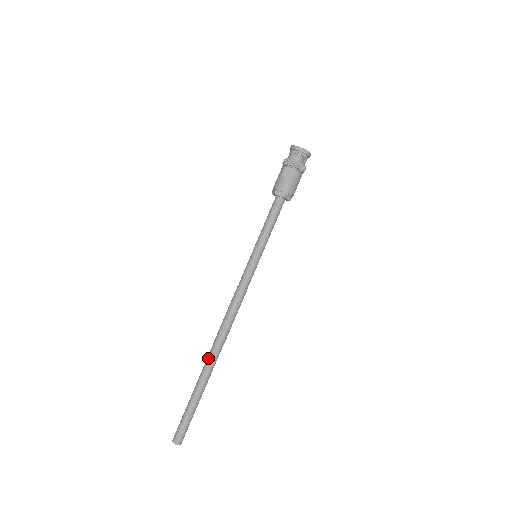
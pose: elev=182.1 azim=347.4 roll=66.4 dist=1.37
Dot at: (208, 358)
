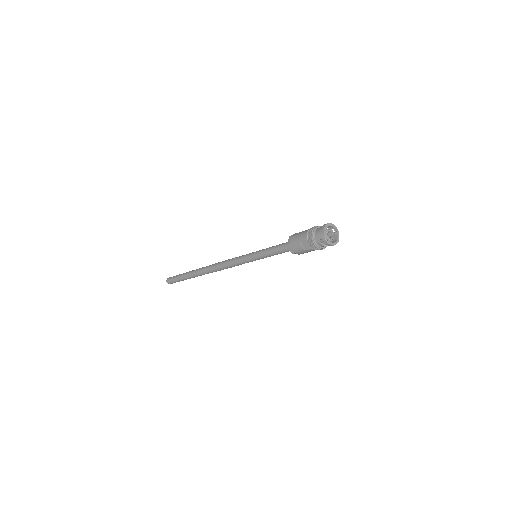
Dot at: (199, 271)
